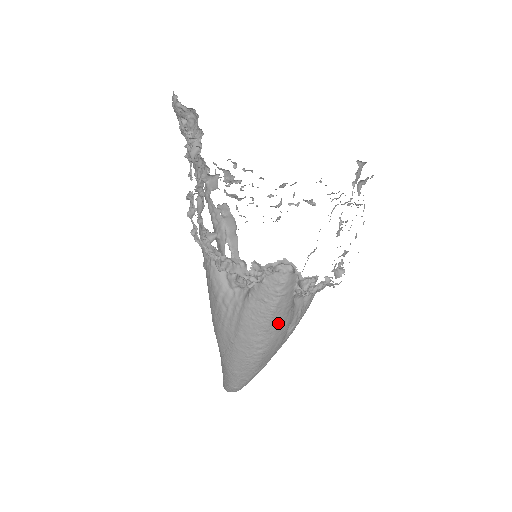
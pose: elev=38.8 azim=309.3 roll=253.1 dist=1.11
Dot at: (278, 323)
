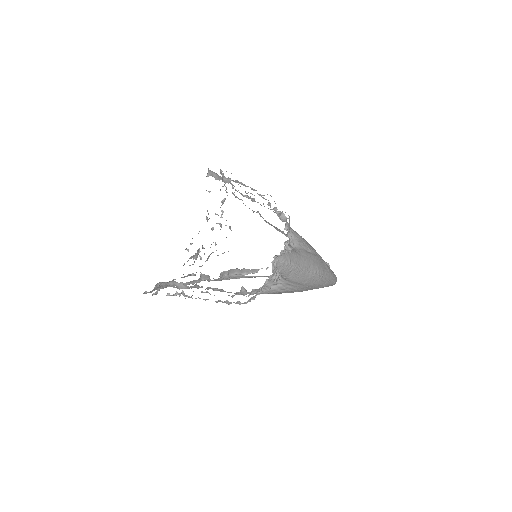
Dot at: (305, 262)
